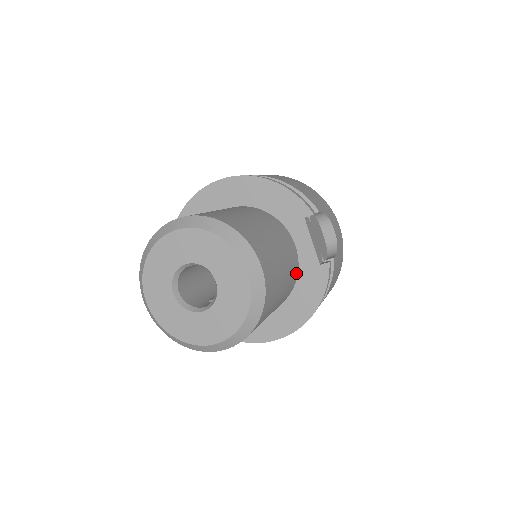
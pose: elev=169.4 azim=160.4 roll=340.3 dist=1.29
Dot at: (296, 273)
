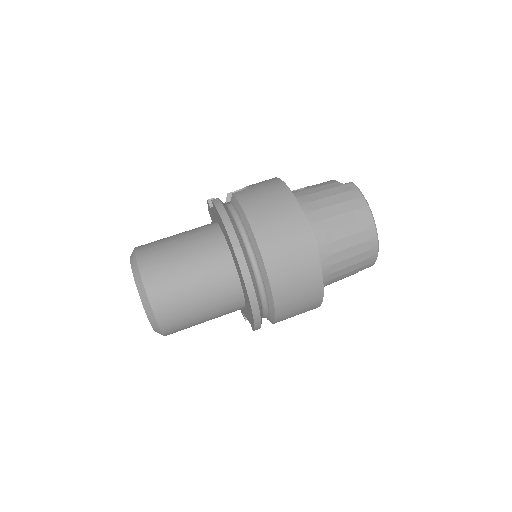
Dot at: occluded
